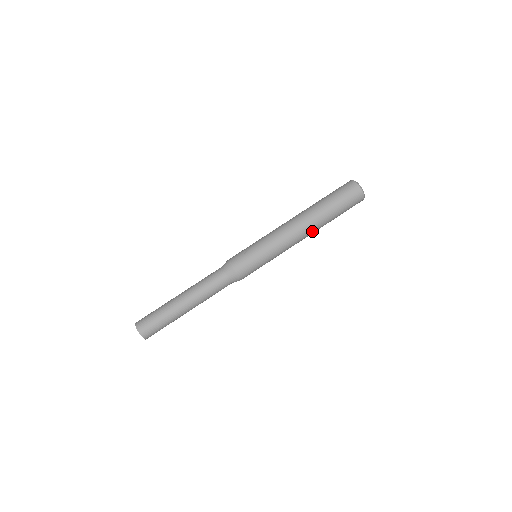
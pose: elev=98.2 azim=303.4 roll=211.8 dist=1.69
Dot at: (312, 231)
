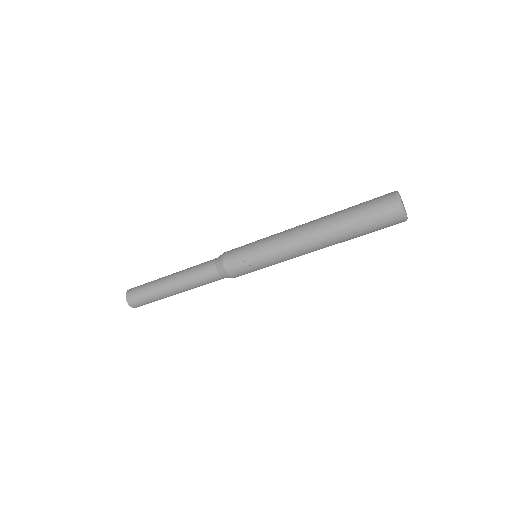
Dot at: occluded
